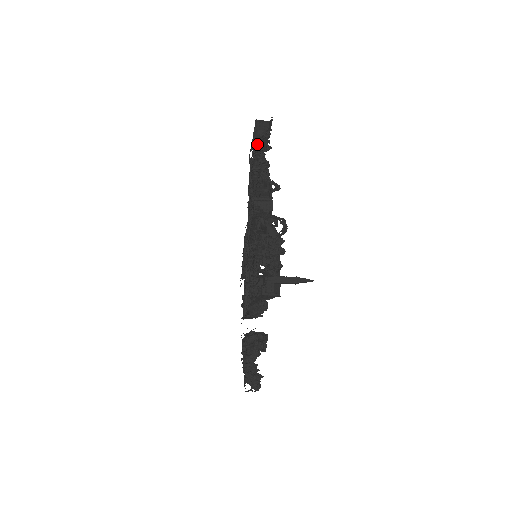
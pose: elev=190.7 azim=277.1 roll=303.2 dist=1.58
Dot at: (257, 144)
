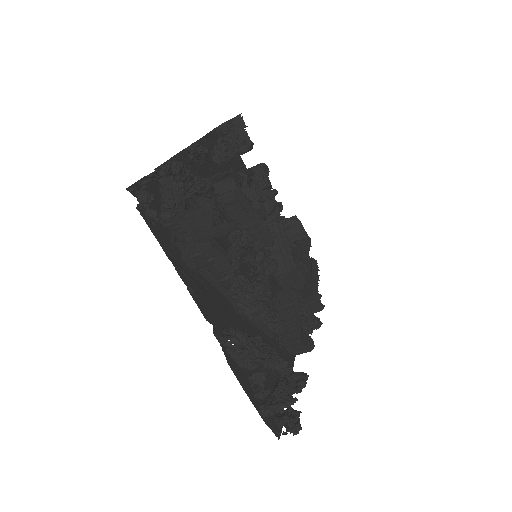
Dot at: occluded
